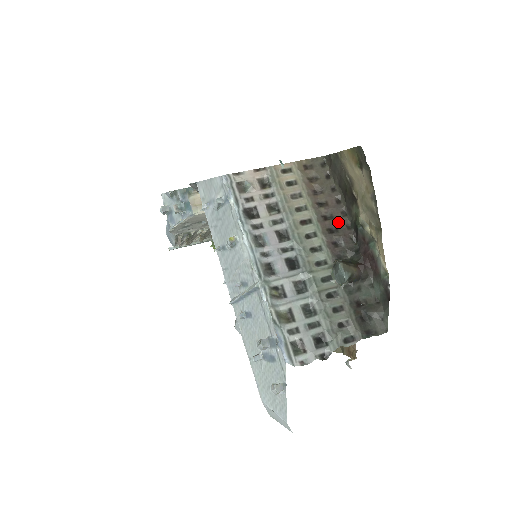
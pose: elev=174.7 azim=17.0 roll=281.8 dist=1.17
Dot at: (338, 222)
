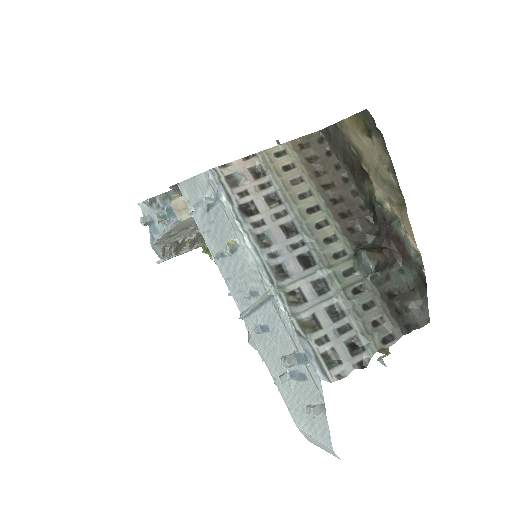
Dot at: (350, 204)
